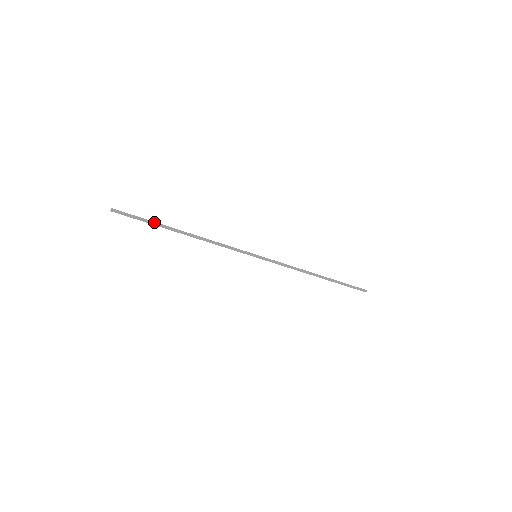
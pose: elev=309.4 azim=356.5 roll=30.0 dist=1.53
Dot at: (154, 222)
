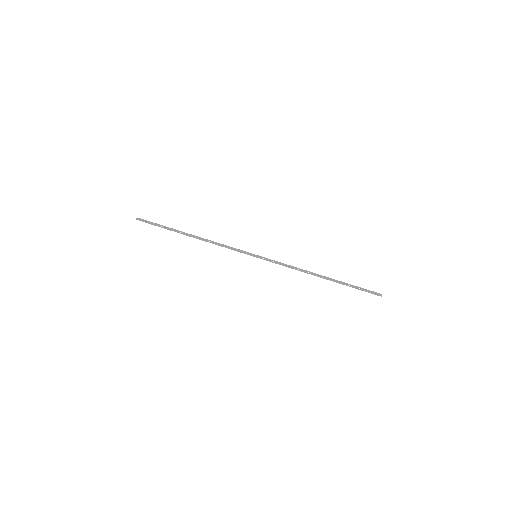
Dot at: (168, 227)
